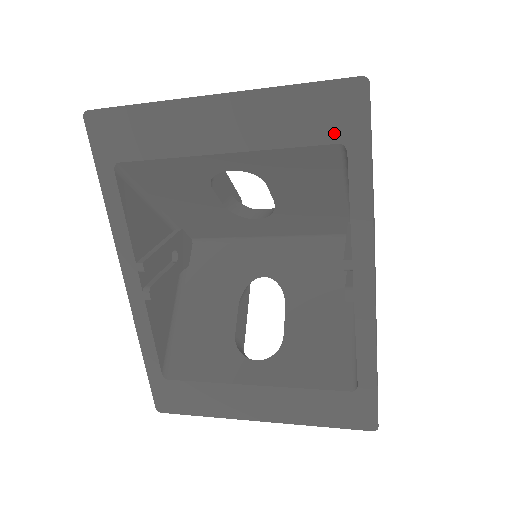
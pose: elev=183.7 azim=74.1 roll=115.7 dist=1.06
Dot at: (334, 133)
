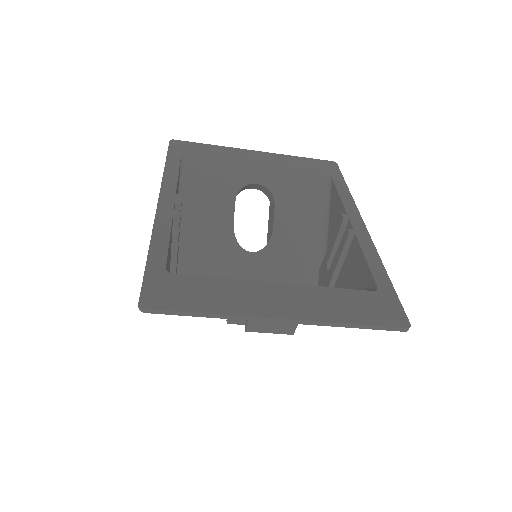
Dot at: (323, 172)
